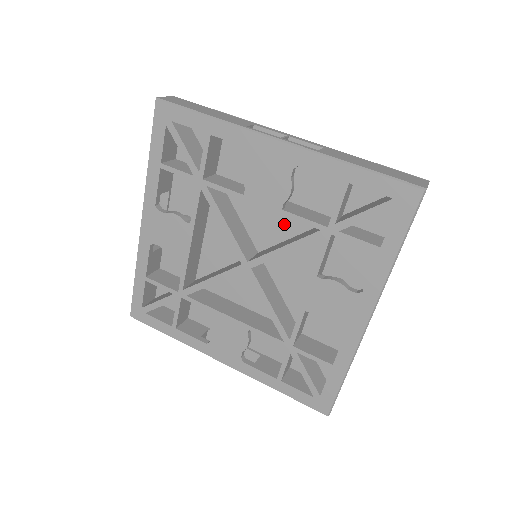
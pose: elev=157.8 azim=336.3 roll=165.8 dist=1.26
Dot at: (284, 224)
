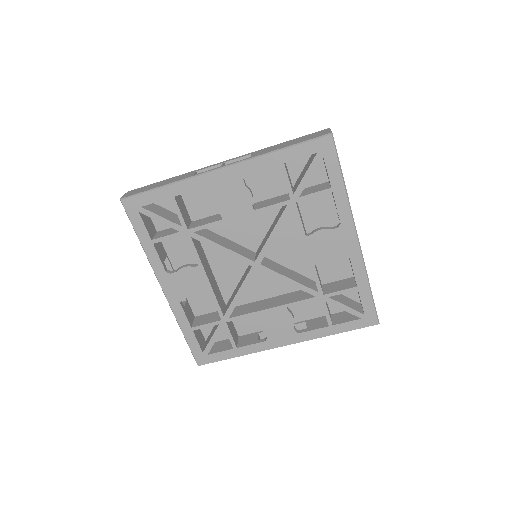
Dot at: (260, 221)
